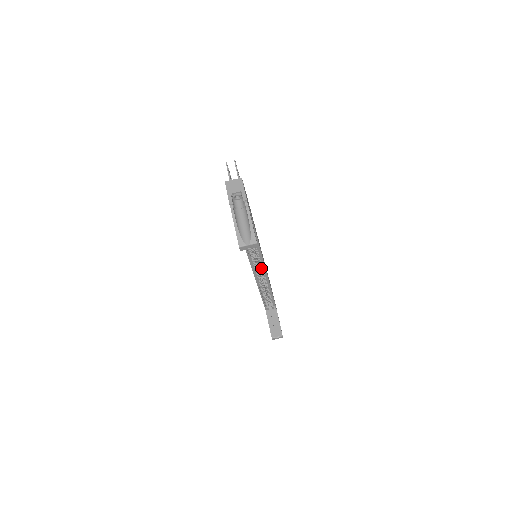
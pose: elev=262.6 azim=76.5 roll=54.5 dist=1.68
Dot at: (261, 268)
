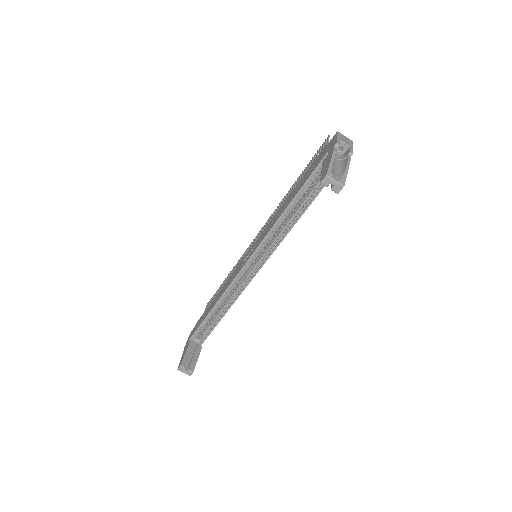
Dot at: (253, 270)
